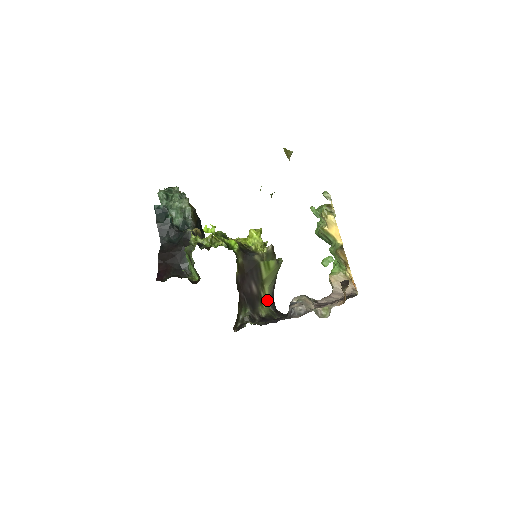
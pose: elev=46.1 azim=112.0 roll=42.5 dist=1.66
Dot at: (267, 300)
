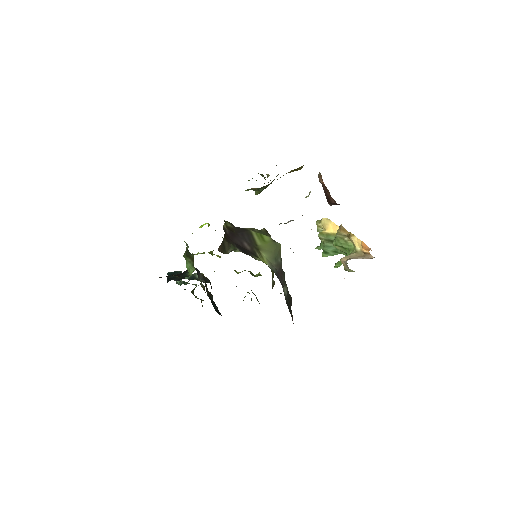
Dot at: (266, 264)
